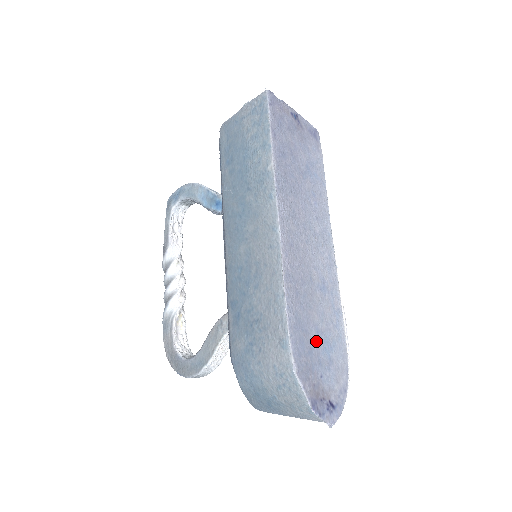
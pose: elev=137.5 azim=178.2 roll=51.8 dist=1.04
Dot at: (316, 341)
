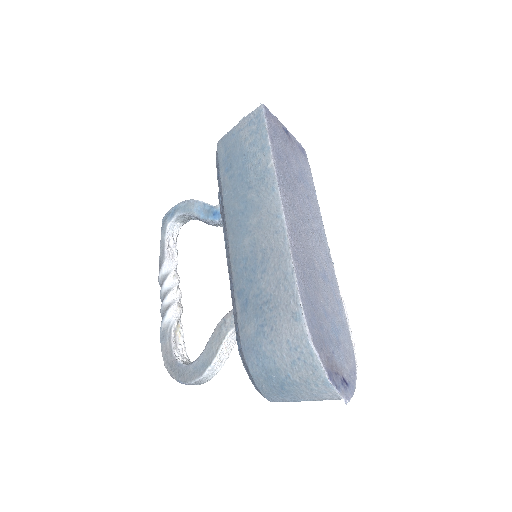
Dot at: (325, 320)
